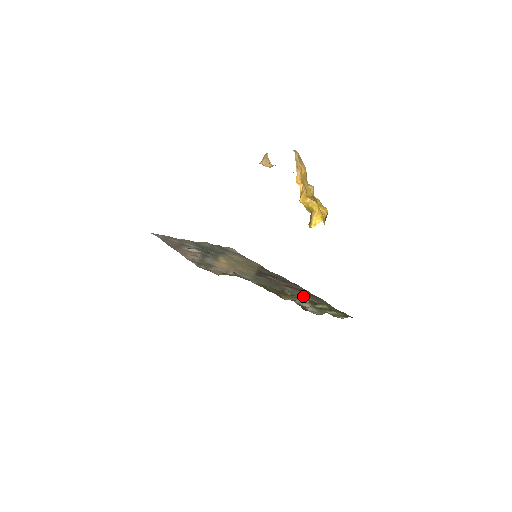
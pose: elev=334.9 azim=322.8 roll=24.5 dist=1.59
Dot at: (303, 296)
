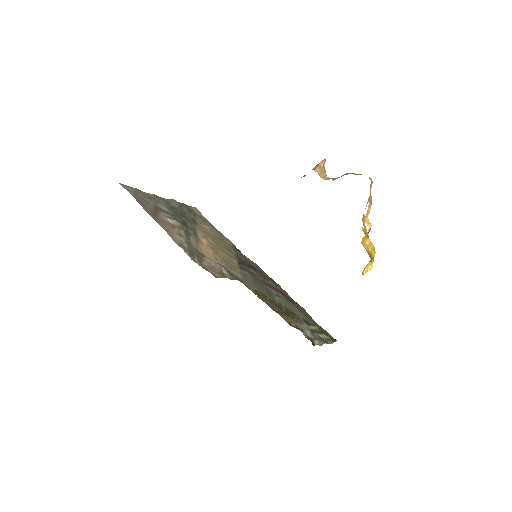
Dot at: (292, 307)
